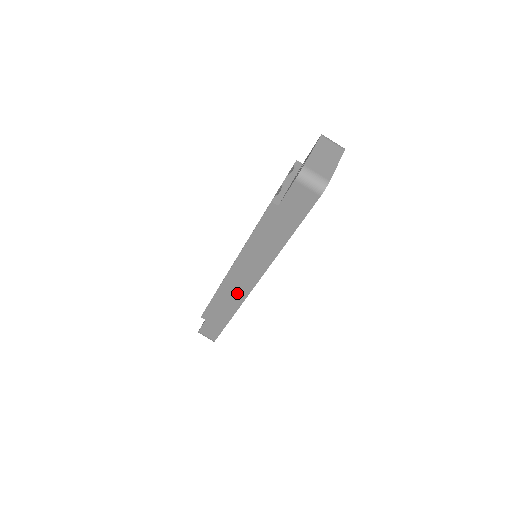
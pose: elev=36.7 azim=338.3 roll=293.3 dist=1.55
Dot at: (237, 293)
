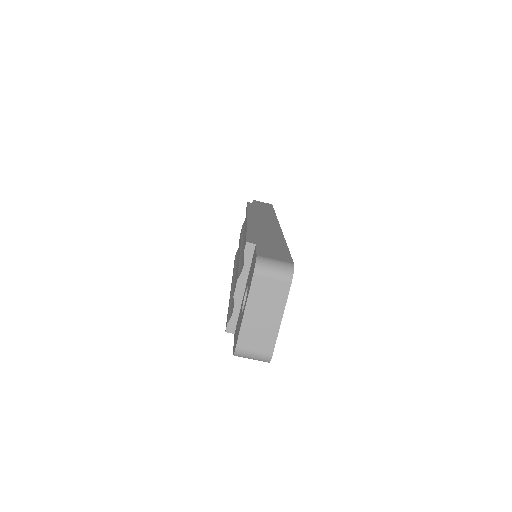
Dot at: occluded
